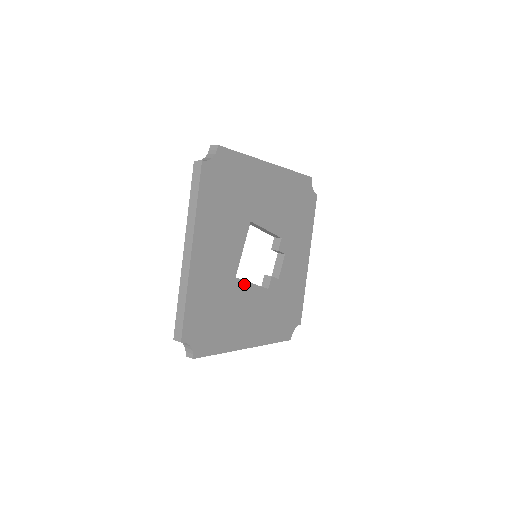
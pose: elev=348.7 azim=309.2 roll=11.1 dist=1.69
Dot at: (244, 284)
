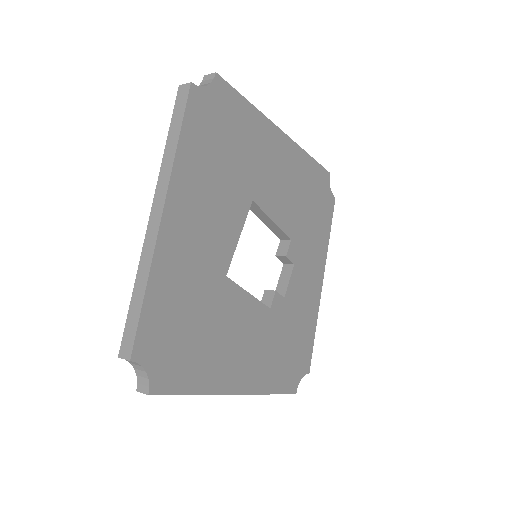
Dot at: (237, 291)
